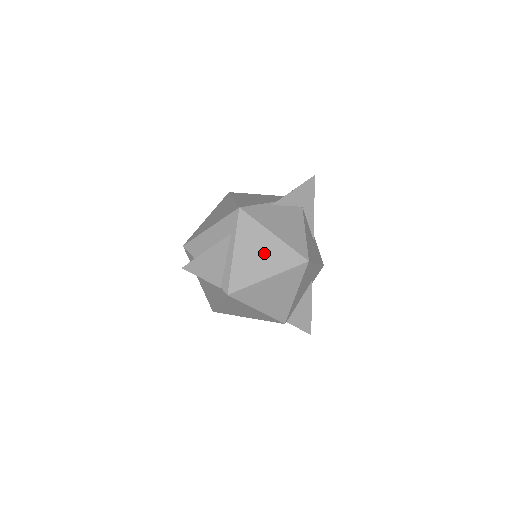
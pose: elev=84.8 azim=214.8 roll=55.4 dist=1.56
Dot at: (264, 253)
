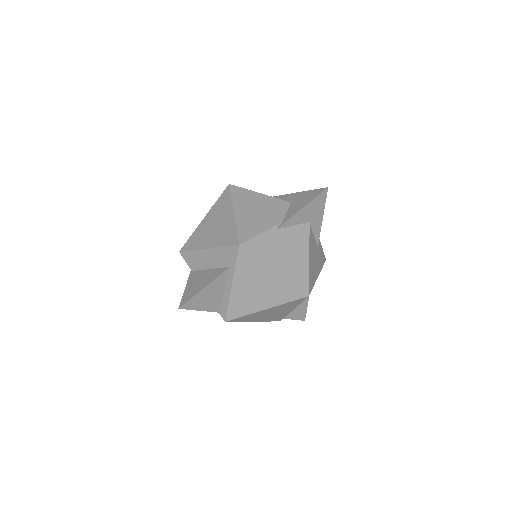
Dot at: (263, 288)
